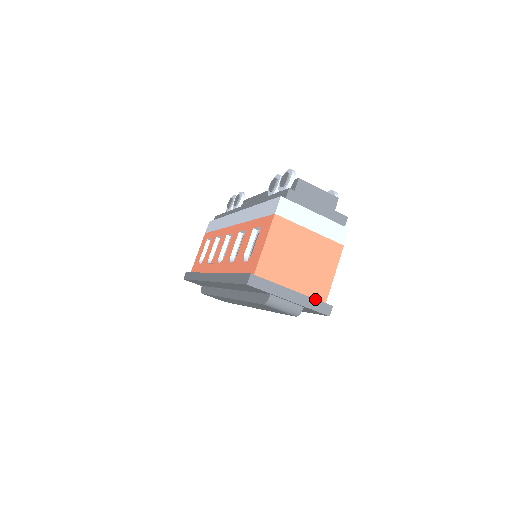
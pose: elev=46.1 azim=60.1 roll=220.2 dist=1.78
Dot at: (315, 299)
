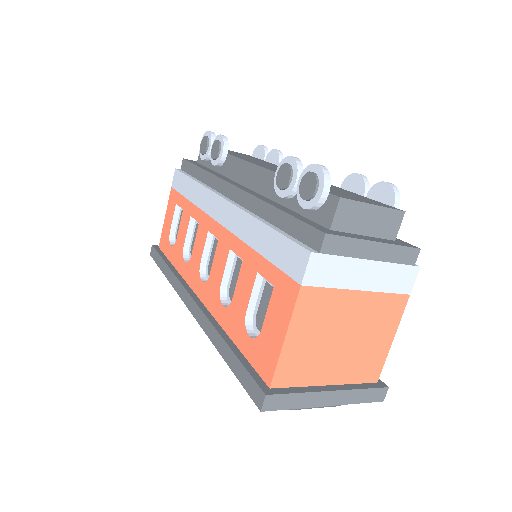
Dot at: (364, 389)
